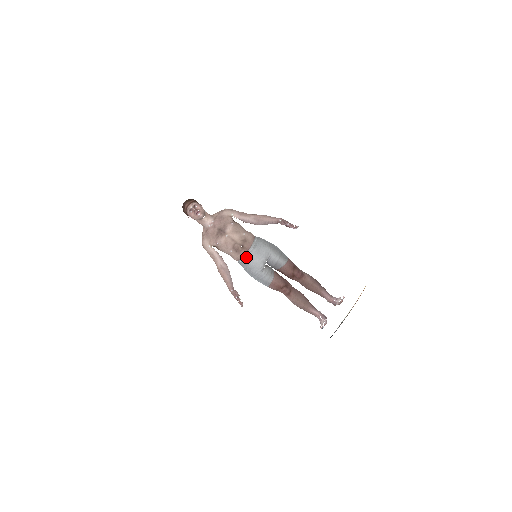
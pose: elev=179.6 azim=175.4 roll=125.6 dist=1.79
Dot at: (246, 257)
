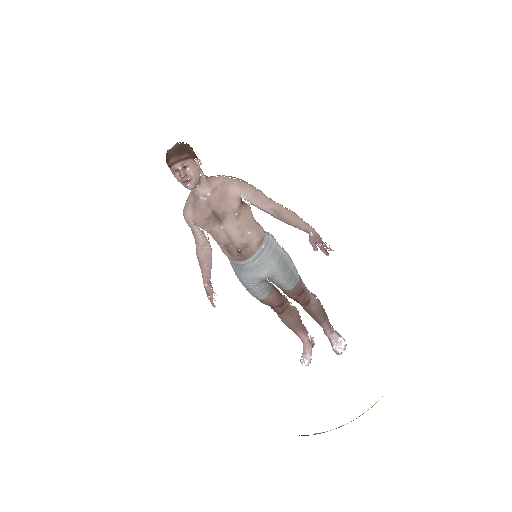
Dot at: (240, 265)
